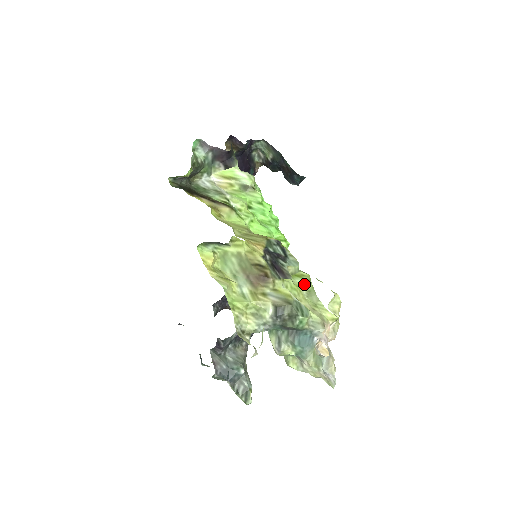
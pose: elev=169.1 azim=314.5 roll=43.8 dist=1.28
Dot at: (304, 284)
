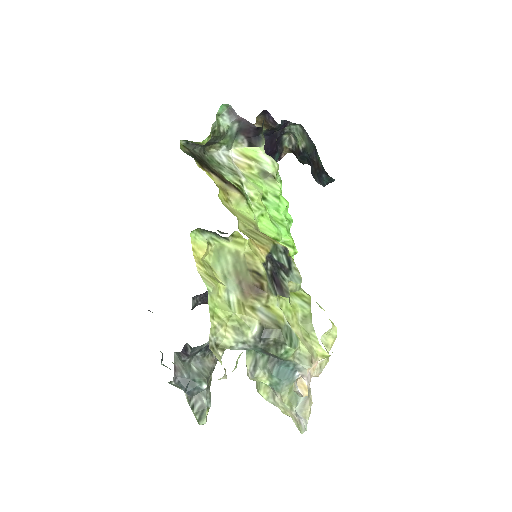
Dot at: (302, 306)
